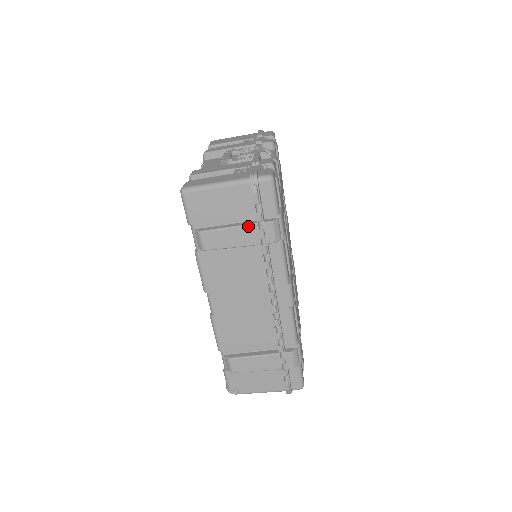
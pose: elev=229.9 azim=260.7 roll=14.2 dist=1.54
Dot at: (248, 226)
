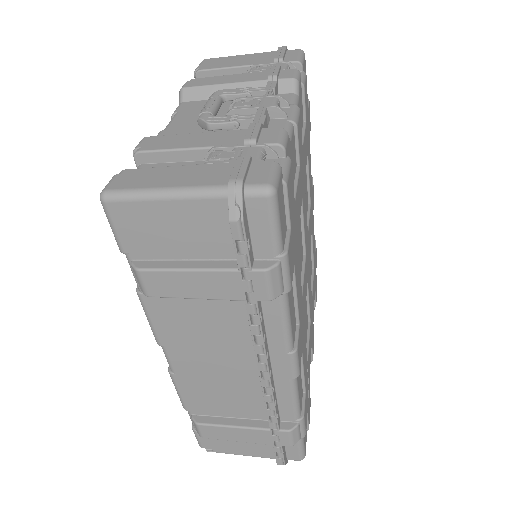
Dot at: (222, 272)
